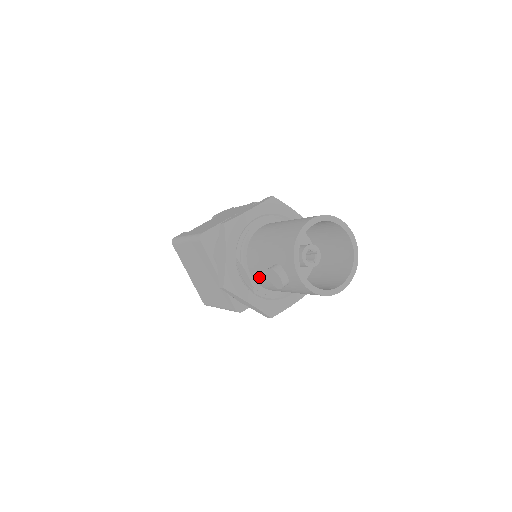
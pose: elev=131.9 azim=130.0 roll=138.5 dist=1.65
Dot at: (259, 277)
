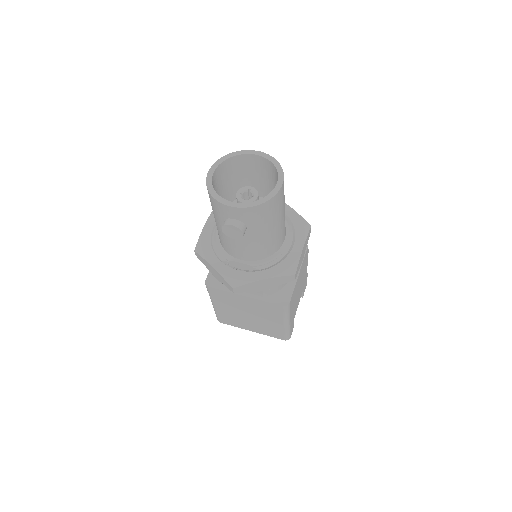
Dot at: (243, 253)
